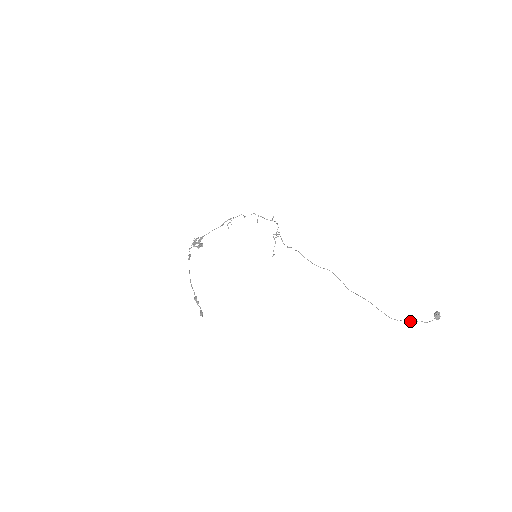
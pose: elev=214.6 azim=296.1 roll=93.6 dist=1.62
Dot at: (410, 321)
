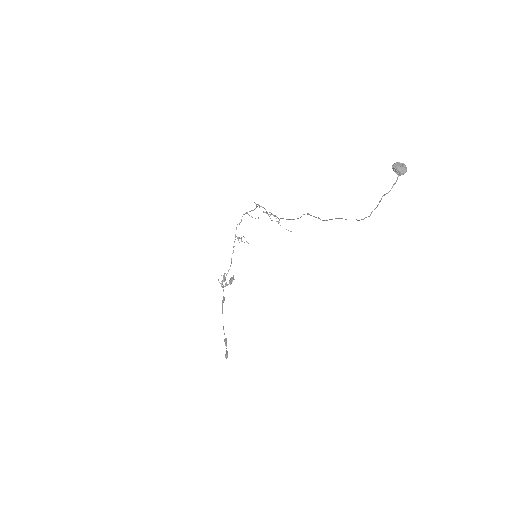
Dot at: occluded
